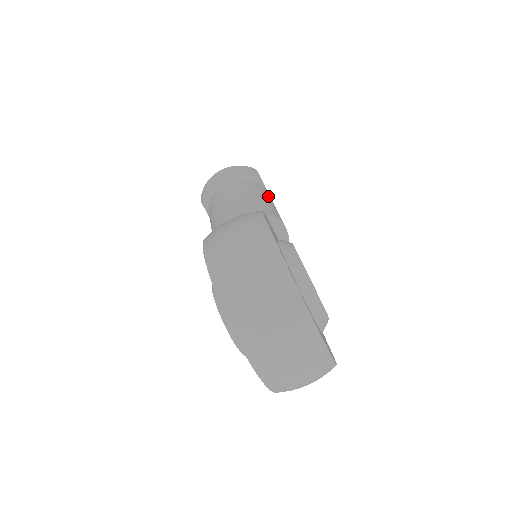
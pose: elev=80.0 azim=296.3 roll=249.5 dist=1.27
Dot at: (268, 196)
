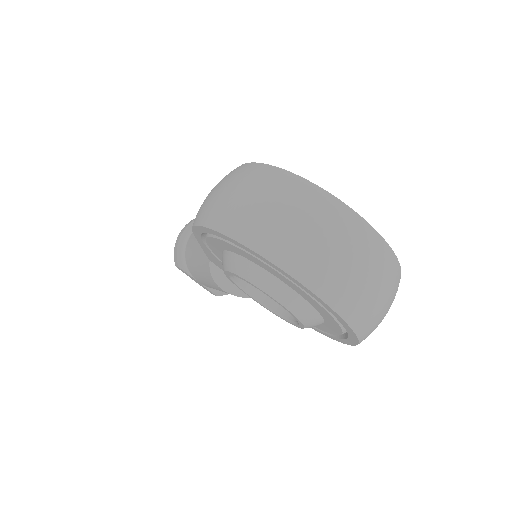
Dot at: occluded
